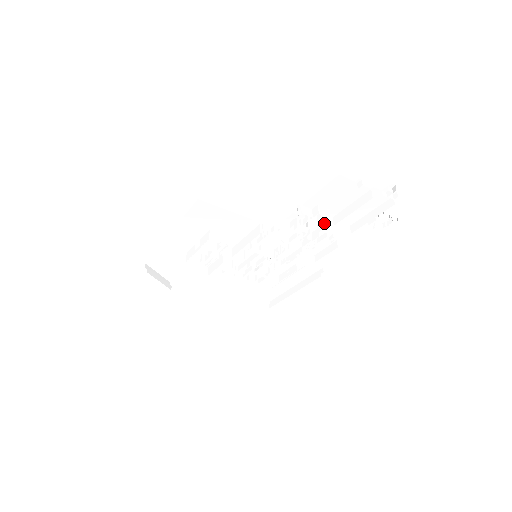
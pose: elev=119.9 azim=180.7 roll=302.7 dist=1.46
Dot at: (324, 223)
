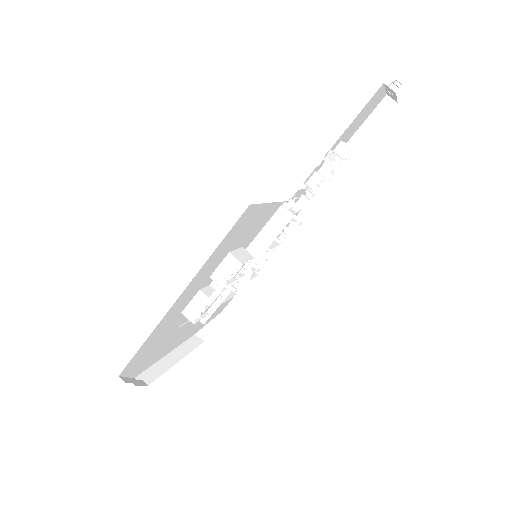
Dot at: occluded
